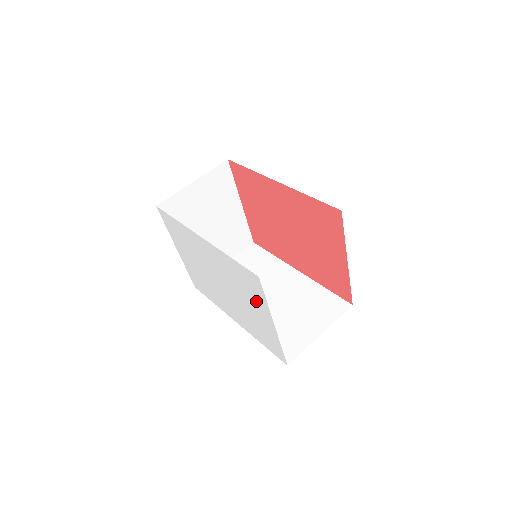
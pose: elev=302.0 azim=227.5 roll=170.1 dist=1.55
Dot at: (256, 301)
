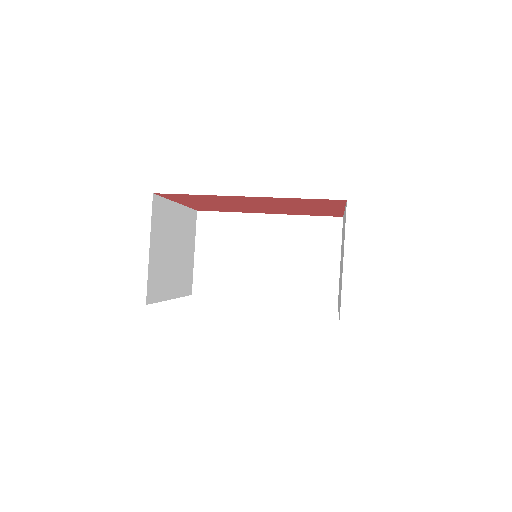
Dot at: occluded
